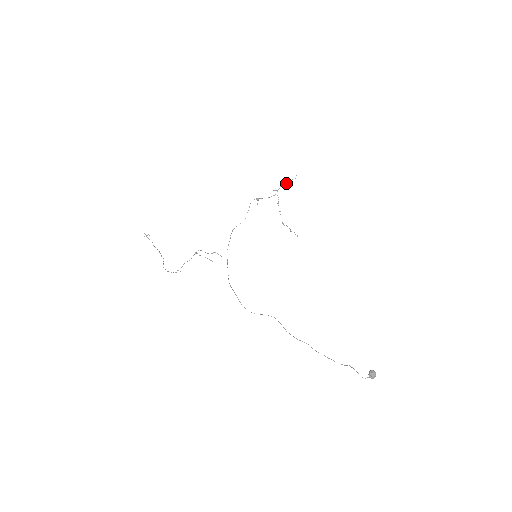
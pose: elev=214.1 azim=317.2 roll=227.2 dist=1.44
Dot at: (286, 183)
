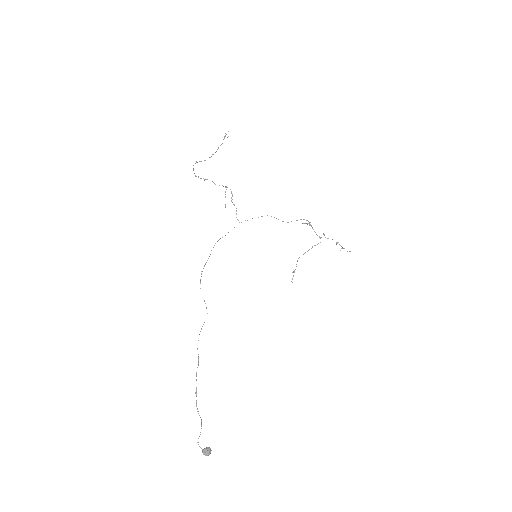
Dot at: (337, 243)
